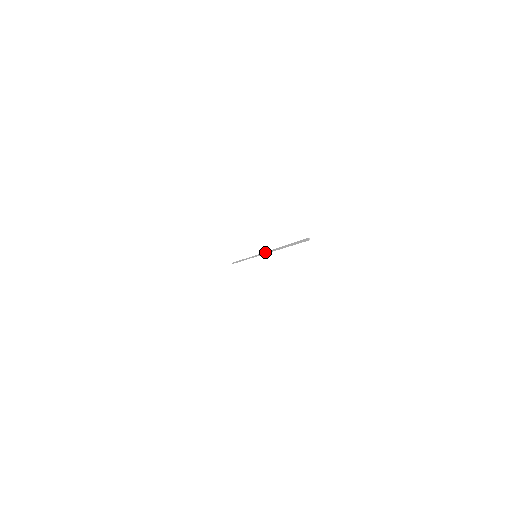
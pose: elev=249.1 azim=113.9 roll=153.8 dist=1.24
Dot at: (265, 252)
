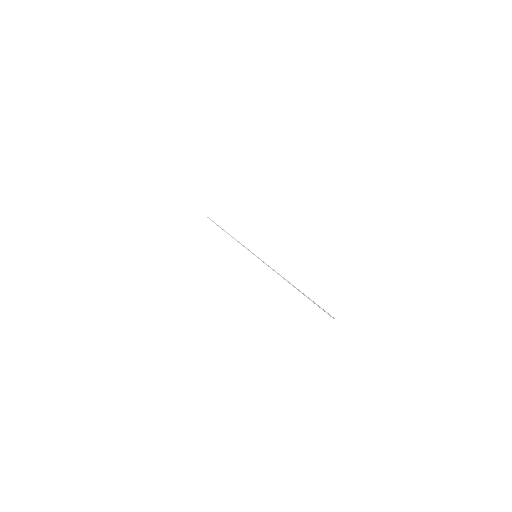
Dot at: (273, 269)
